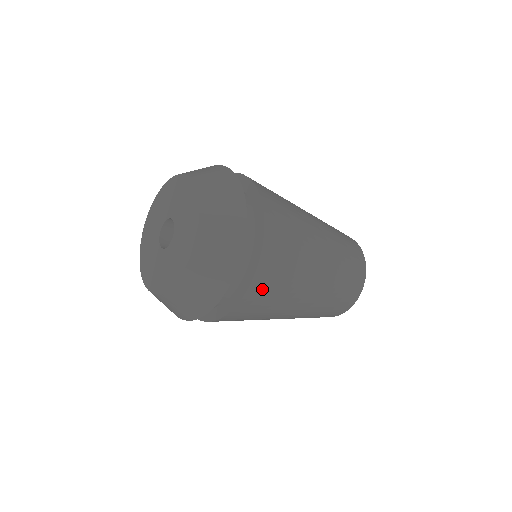
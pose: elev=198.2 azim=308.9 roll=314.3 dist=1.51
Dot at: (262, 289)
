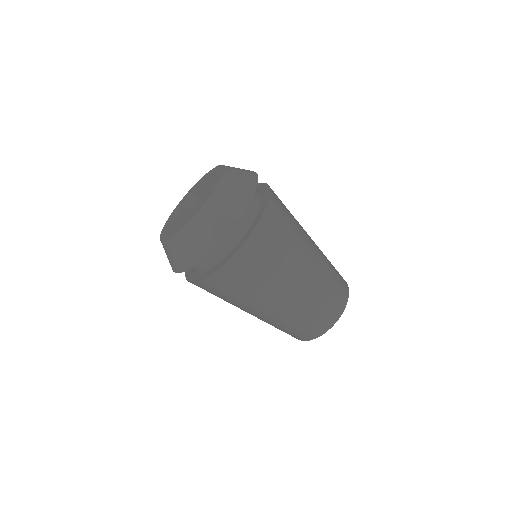
Dot at: occluded
